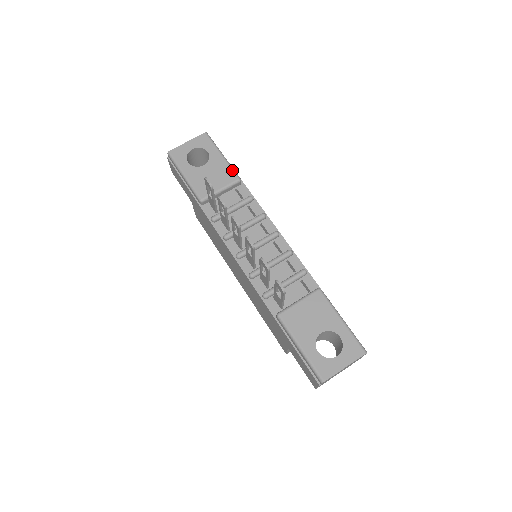
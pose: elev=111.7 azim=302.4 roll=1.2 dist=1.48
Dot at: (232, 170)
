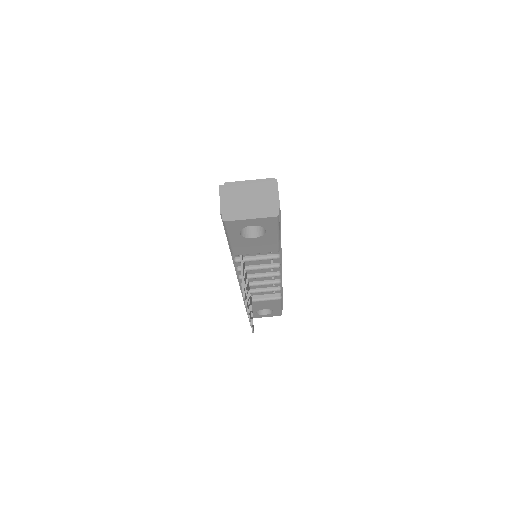
Dot at: (278, 246)
